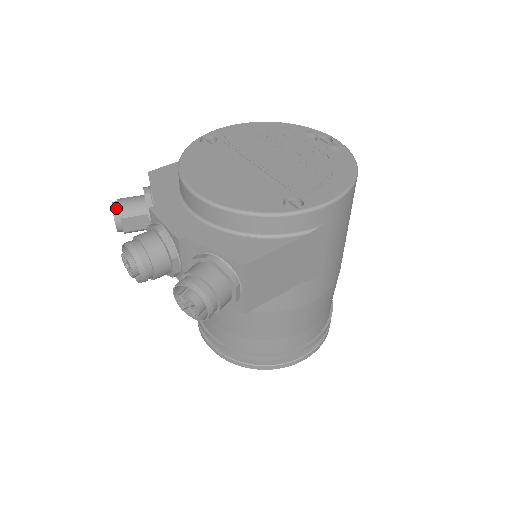
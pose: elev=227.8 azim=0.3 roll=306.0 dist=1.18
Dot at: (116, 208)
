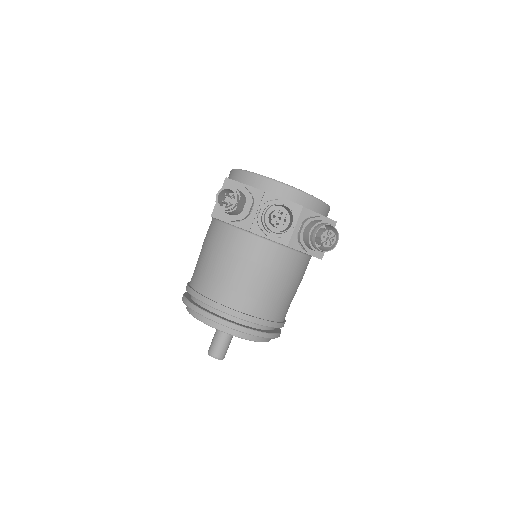
Dot at: (235, 190)
